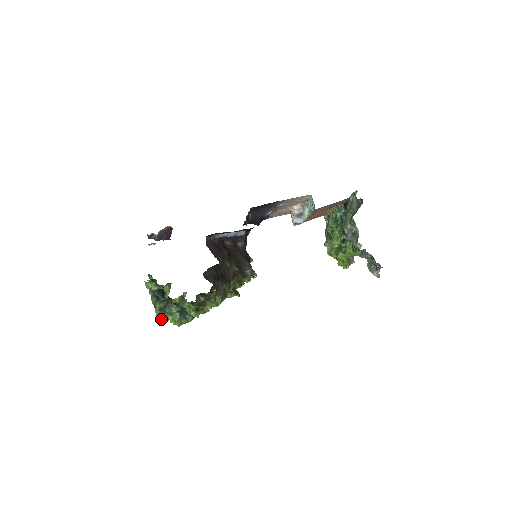
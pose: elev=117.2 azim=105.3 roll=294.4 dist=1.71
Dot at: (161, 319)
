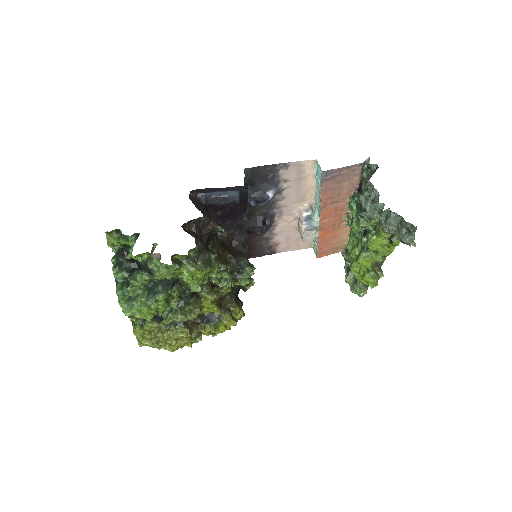
Dot at: (123, 307)
